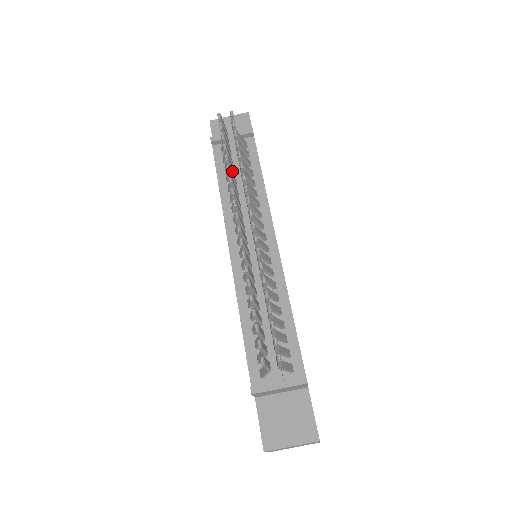
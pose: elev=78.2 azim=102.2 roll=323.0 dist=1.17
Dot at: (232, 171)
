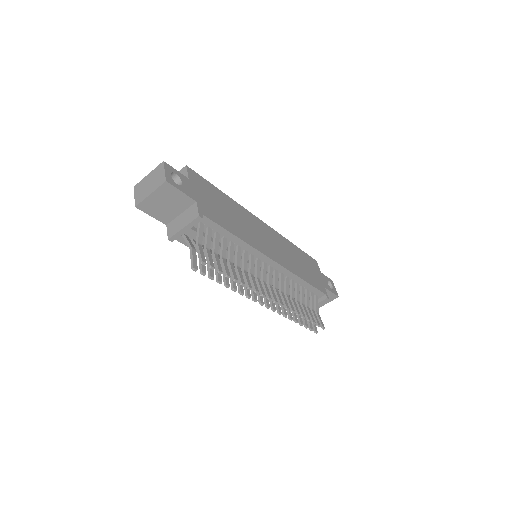
Dot at: occluded
